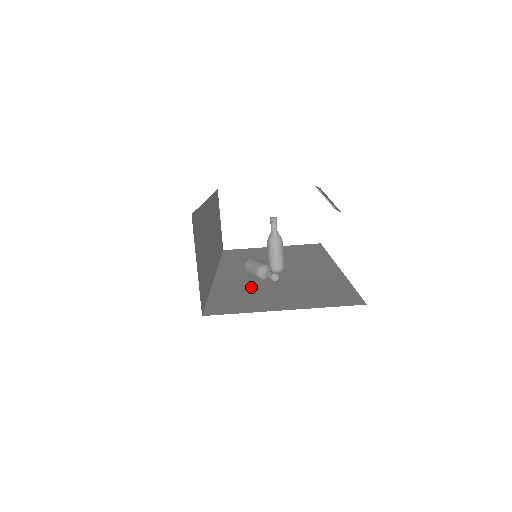
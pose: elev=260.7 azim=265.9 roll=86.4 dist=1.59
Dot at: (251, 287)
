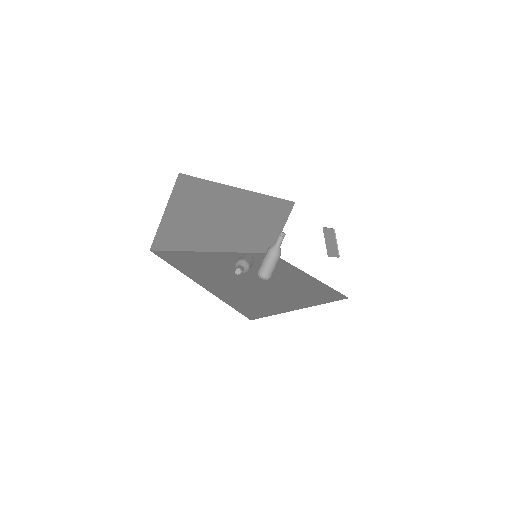
Dot at: (219, 267)
